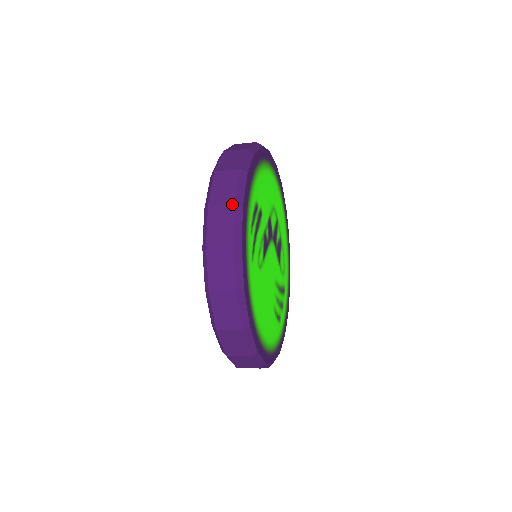
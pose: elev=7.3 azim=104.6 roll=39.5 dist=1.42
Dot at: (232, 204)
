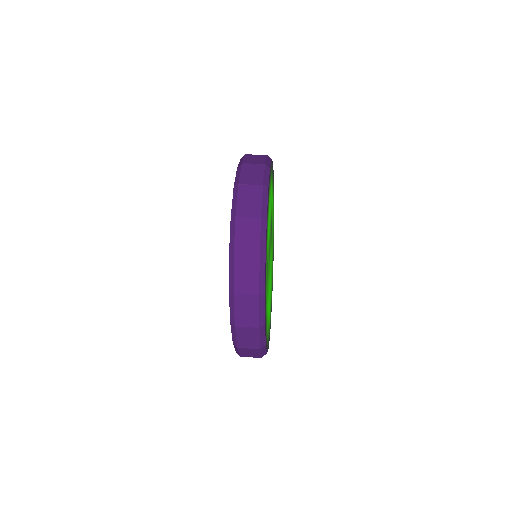
Dot at: (256, 296)
